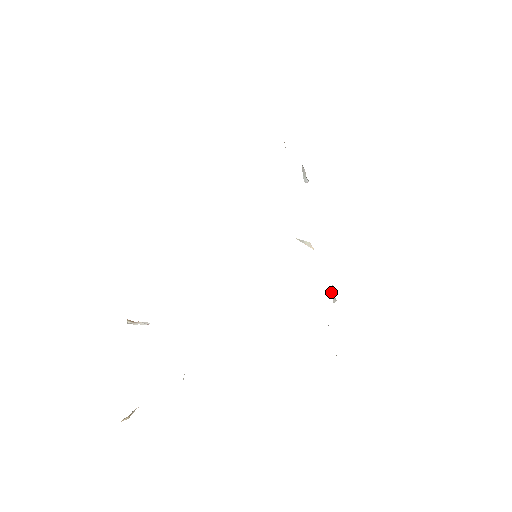
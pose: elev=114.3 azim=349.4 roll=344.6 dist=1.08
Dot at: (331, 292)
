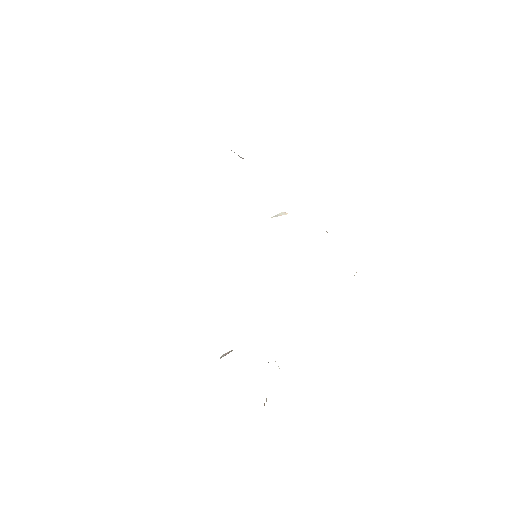
Dot at: occluded
